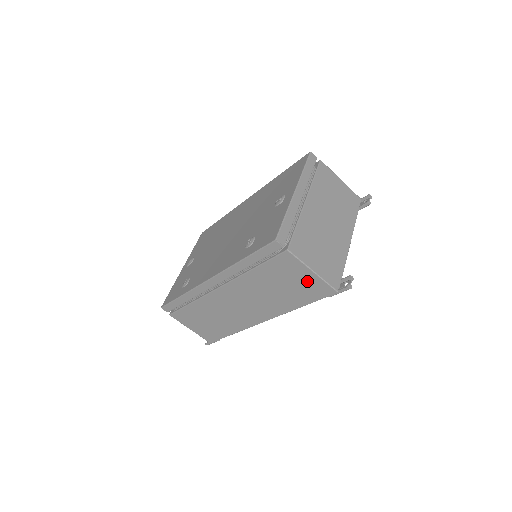
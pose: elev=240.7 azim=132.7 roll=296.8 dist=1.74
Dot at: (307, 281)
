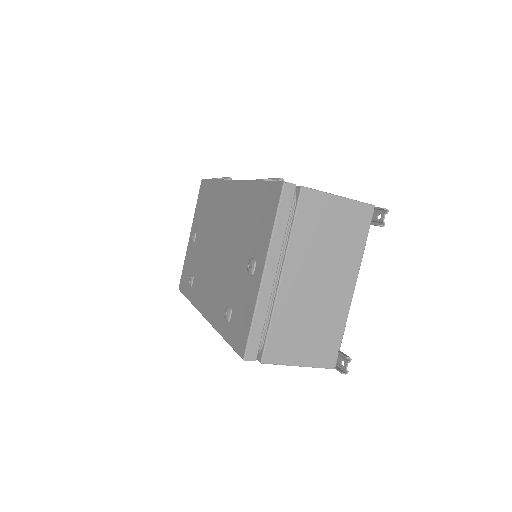
Dot at: occluded
